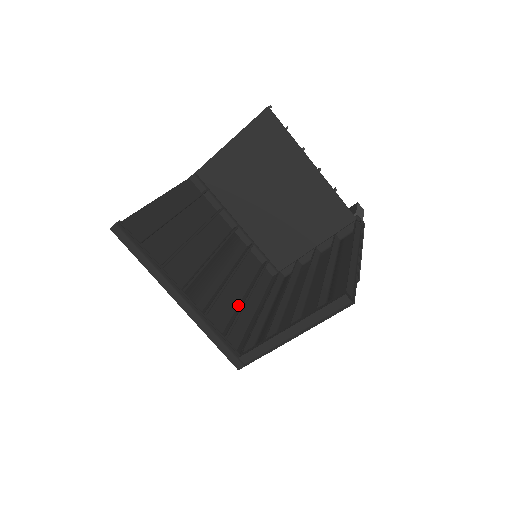
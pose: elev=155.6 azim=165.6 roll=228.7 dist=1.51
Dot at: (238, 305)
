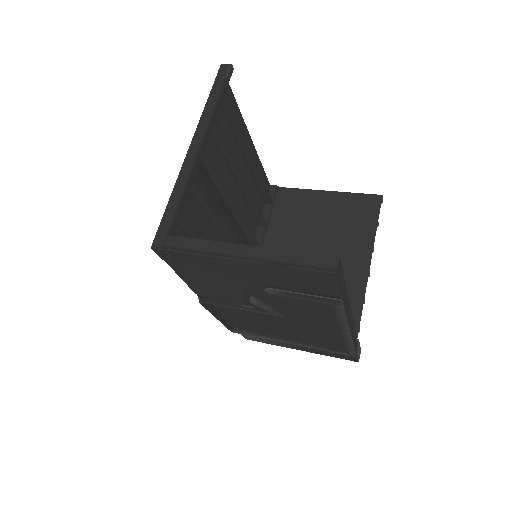
Dot at: occluded
